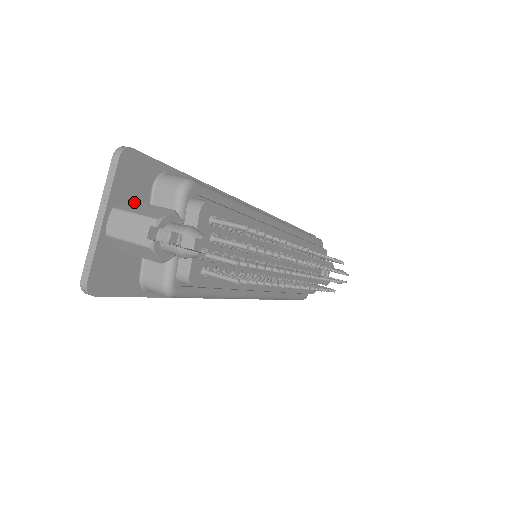
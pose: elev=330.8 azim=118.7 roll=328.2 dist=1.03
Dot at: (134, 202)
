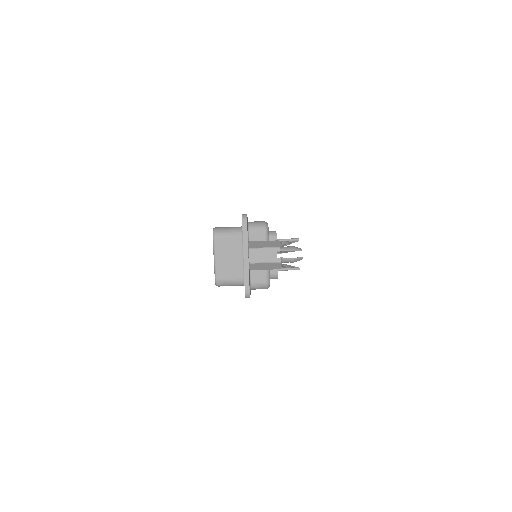
Dot at: (253, 242)
